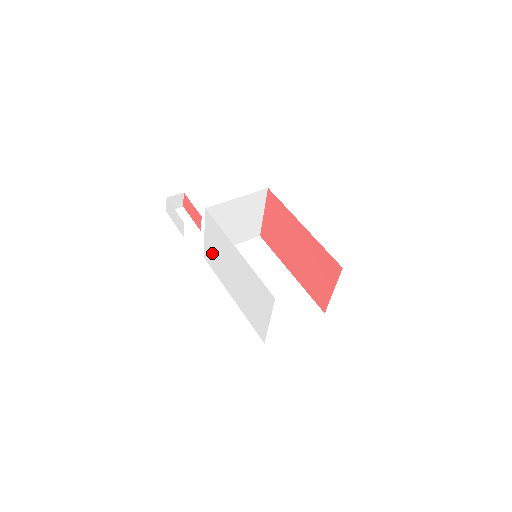
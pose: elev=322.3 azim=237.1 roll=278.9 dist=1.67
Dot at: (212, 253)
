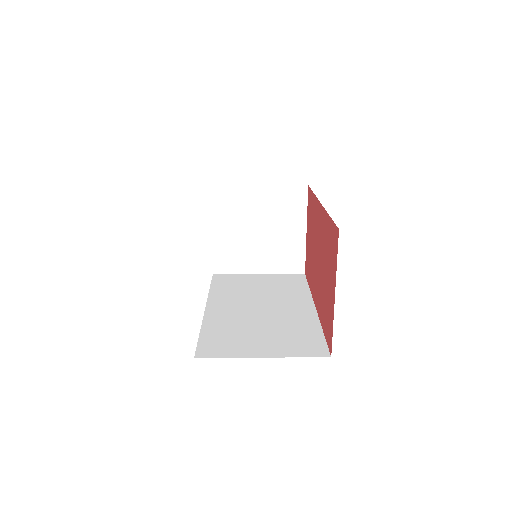
Dot at: occluded
